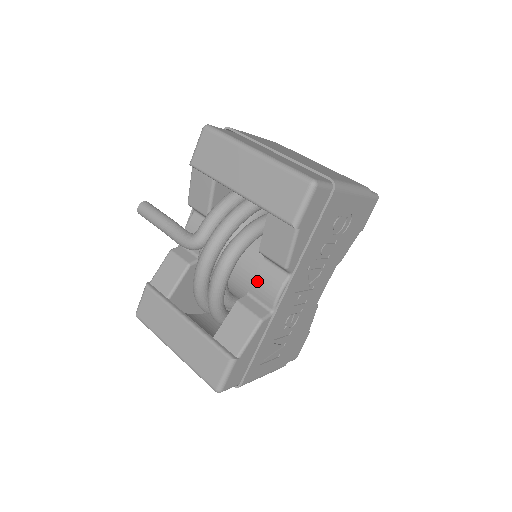
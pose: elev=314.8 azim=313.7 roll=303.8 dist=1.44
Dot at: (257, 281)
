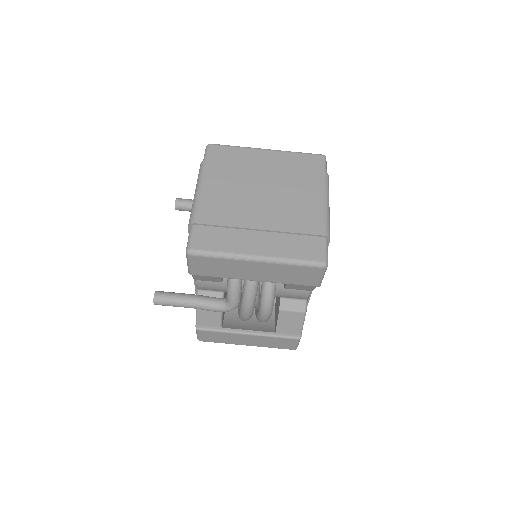
Dot at: (287, 294)
